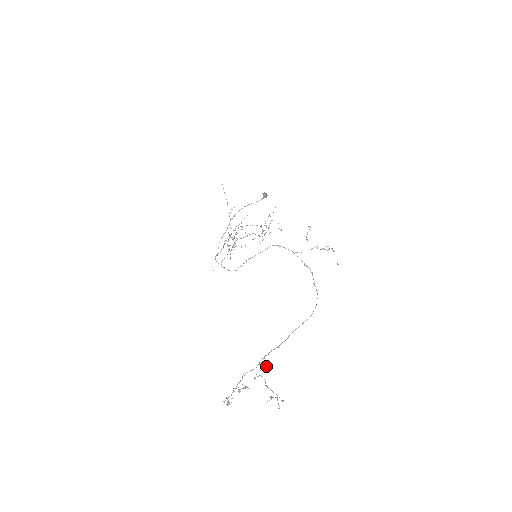
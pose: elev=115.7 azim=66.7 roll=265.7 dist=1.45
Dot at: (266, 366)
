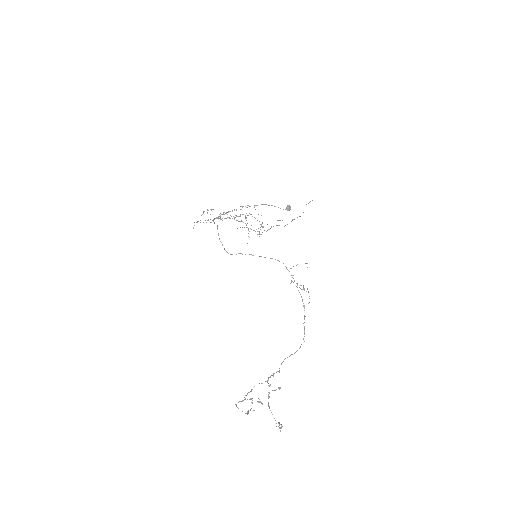
Dot at: occluded
